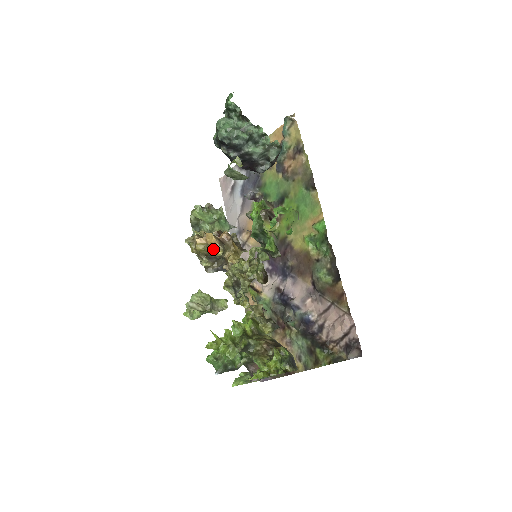
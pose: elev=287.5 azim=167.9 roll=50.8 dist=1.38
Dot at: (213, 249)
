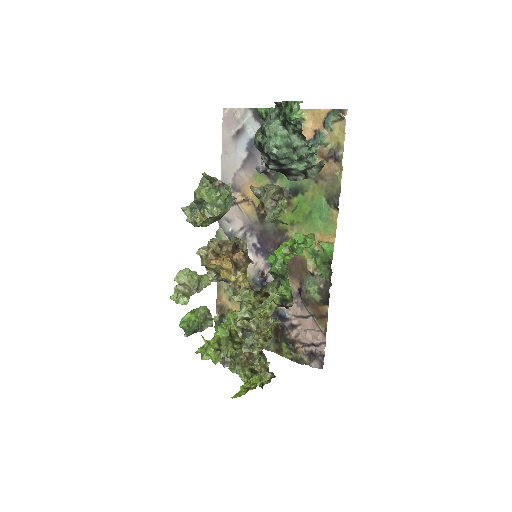
Dot at: (226, 273)
